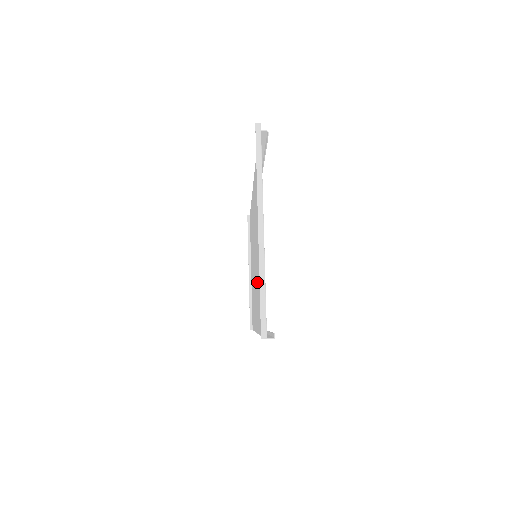
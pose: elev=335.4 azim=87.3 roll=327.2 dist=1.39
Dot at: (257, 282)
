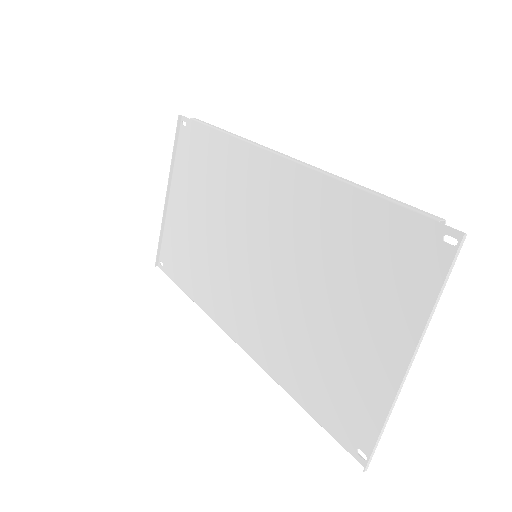
Dot at: (275, 314)
